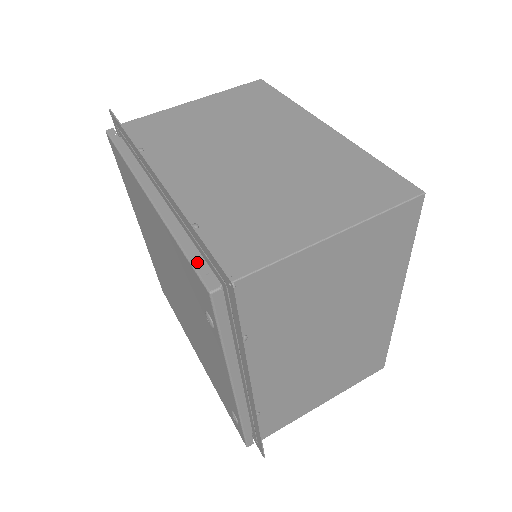
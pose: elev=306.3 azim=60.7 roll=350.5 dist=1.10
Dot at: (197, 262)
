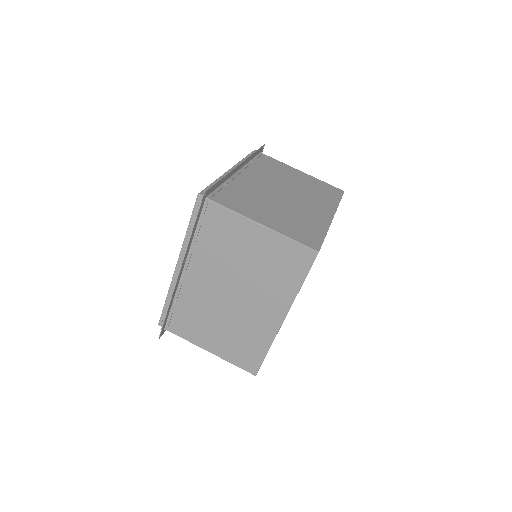
Dot at: (164, 313)
